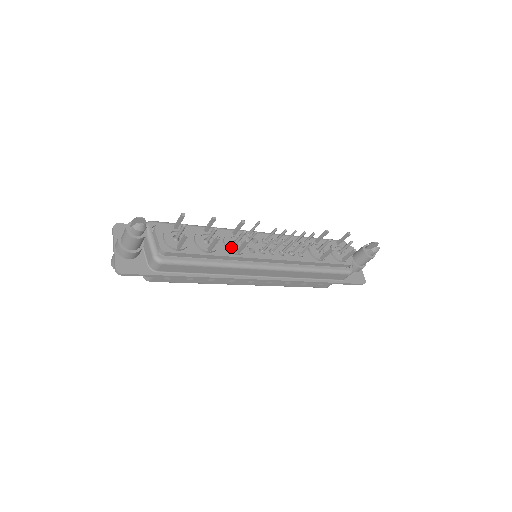
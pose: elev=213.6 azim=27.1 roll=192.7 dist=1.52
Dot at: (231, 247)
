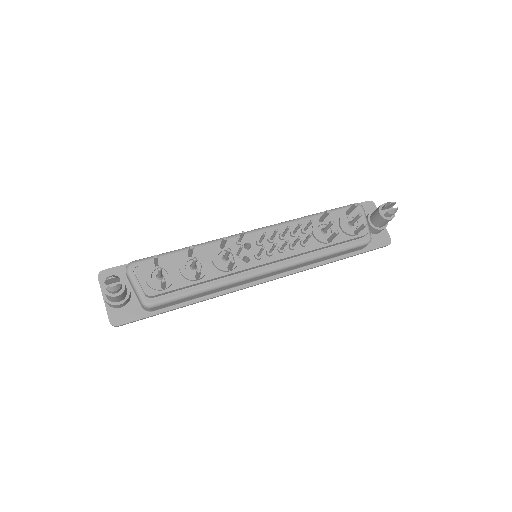
Dot at: (221, 265)
